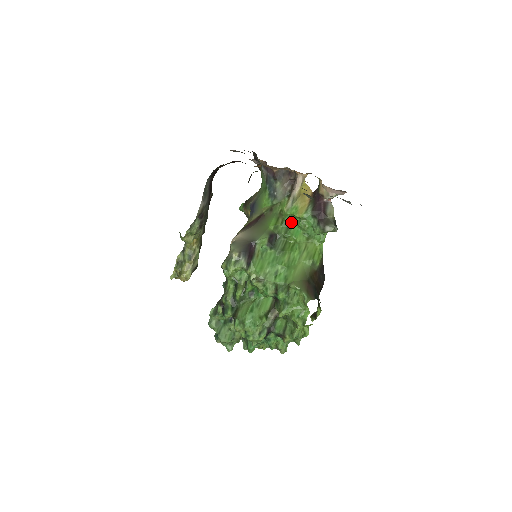
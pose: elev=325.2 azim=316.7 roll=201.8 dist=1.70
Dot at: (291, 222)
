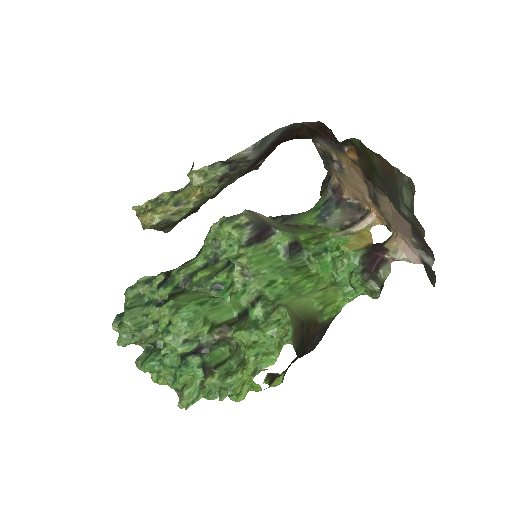
Dot at: (327, 251)
